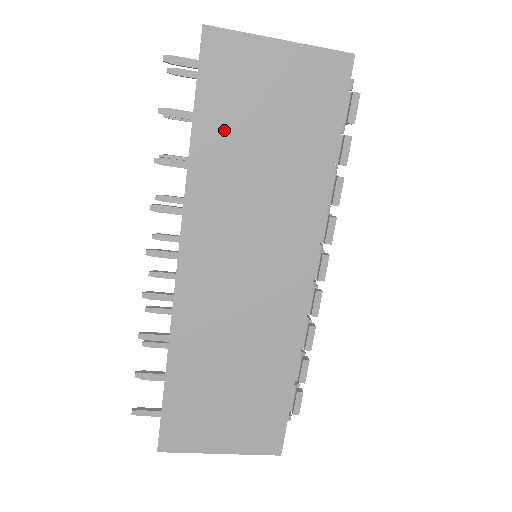
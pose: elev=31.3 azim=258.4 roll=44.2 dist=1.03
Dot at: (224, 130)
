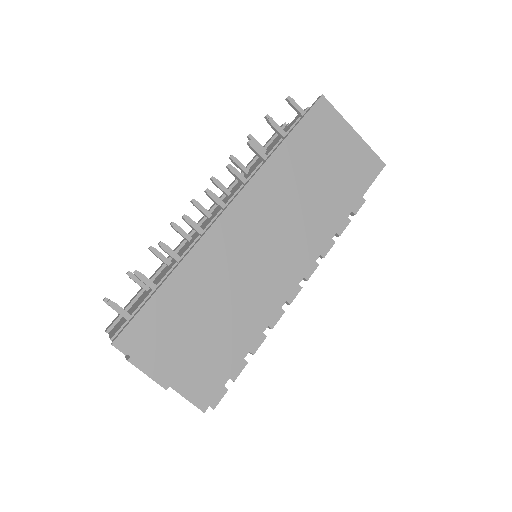
Dot at: (303, 150)
